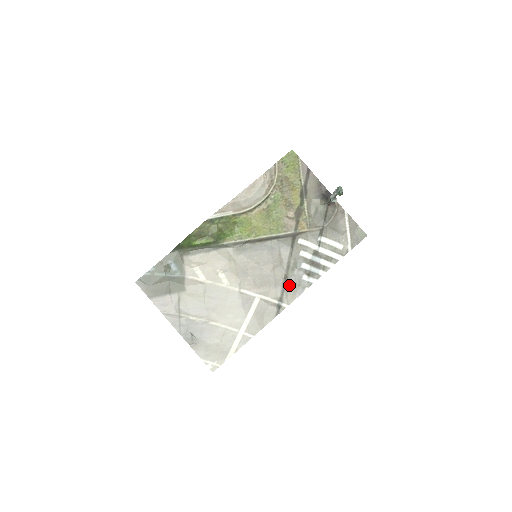
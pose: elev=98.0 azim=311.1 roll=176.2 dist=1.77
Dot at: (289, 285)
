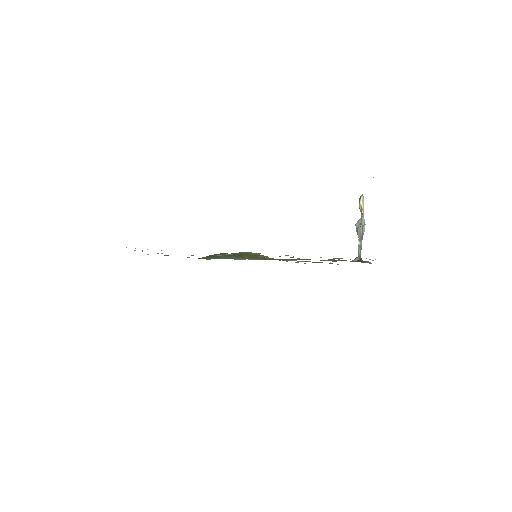
Dot at: occluded
